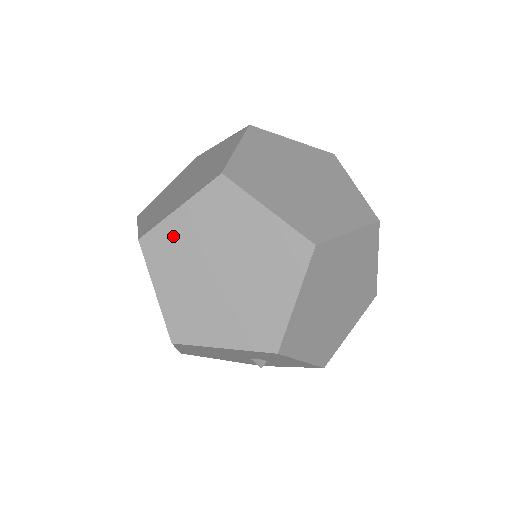
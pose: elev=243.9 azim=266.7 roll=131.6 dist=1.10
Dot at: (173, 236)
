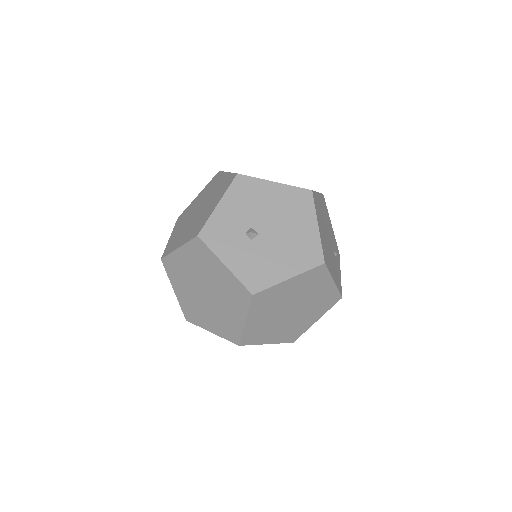
Dot at: occluded
